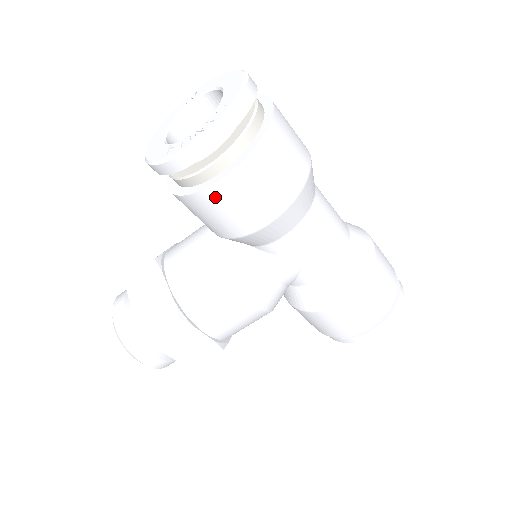
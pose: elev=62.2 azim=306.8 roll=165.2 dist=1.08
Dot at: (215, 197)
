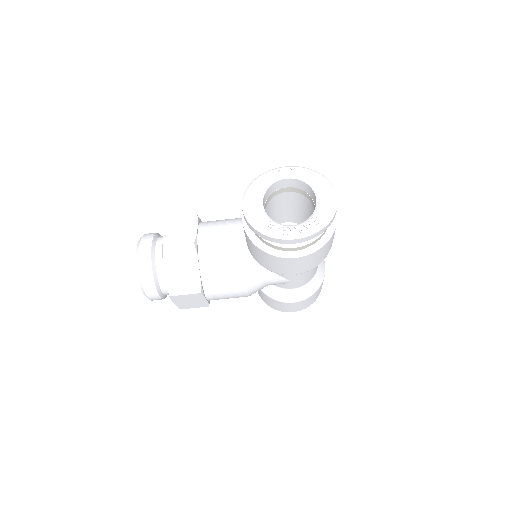
Dot at: (280, 261)
